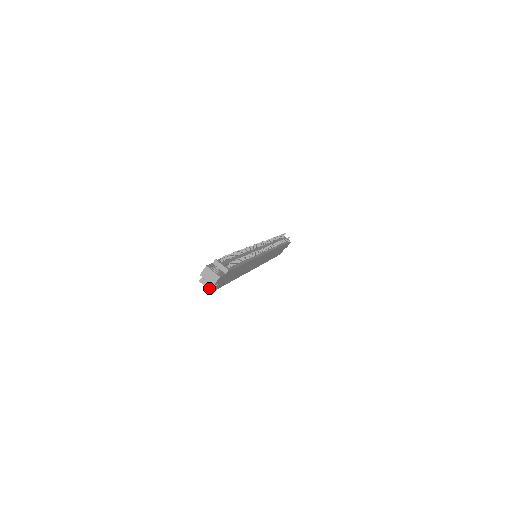
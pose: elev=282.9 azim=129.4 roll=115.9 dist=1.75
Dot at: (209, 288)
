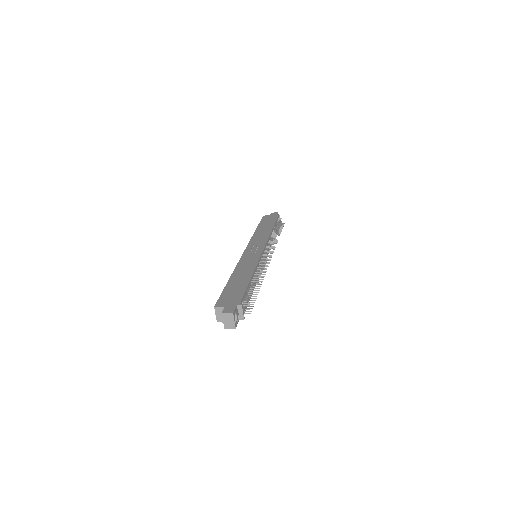
Dot at: (217, 318)
